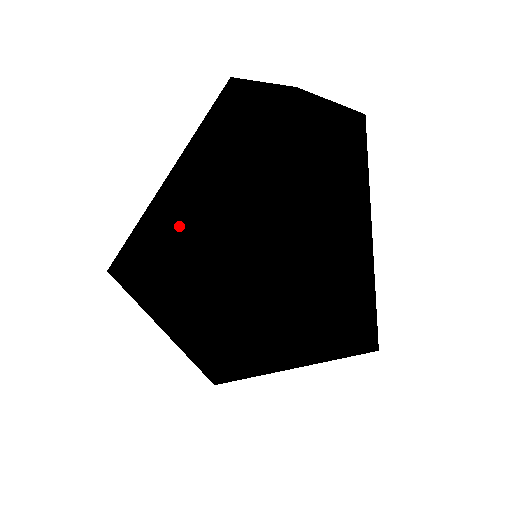
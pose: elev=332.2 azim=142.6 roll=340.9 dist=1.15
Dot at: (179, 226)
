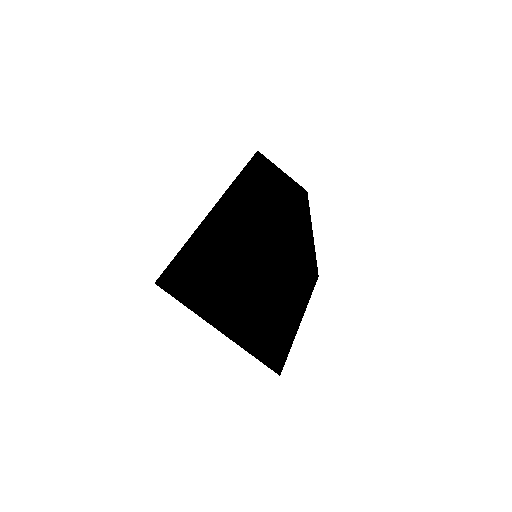
Dot at: occluded
